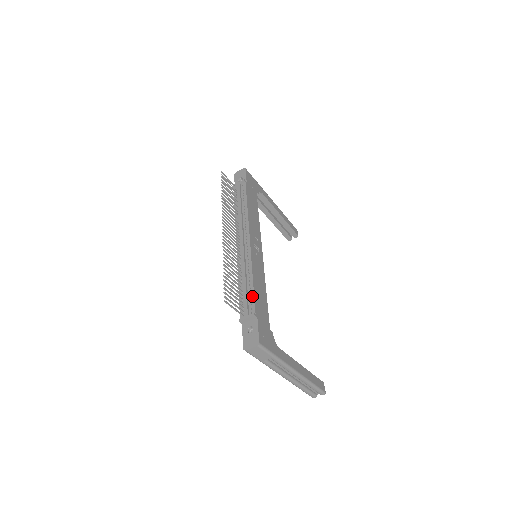
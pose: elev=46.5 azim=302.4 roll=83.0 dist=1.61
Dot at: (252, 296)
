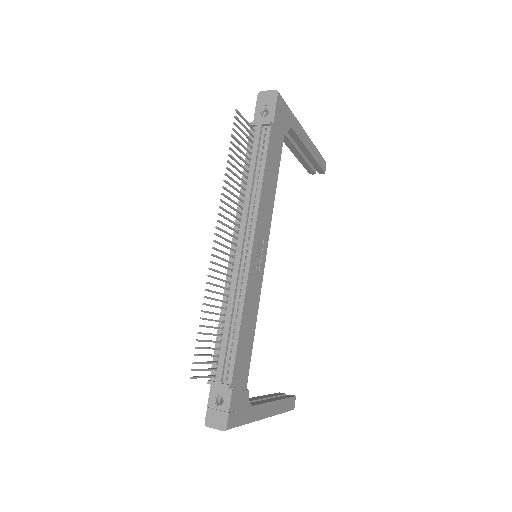
Dot at: (233, 353)
